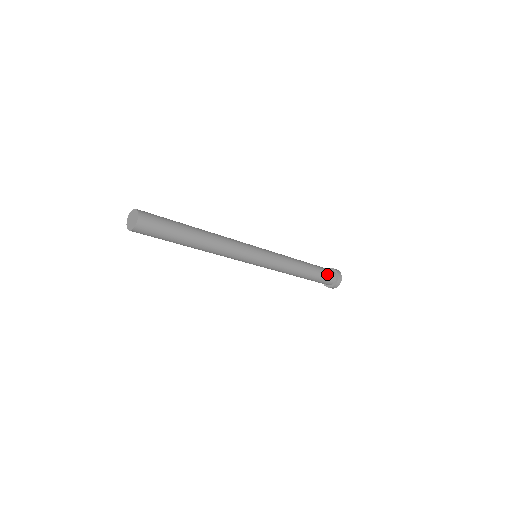
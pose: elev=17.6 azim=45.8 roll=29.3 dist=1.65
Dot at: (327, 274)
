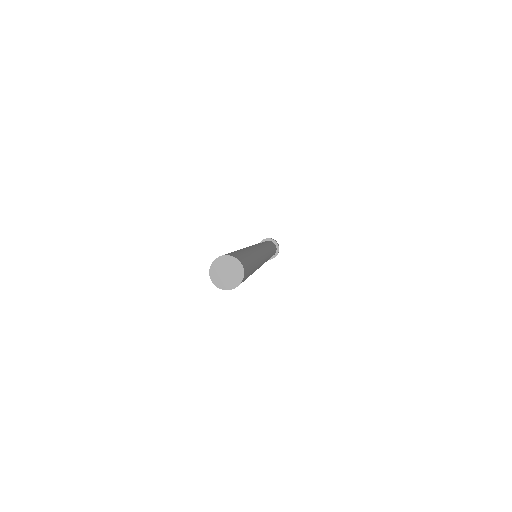
Dot at: (274, 253)
